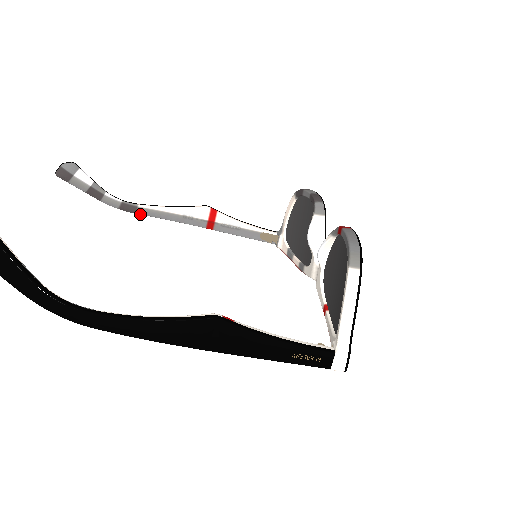
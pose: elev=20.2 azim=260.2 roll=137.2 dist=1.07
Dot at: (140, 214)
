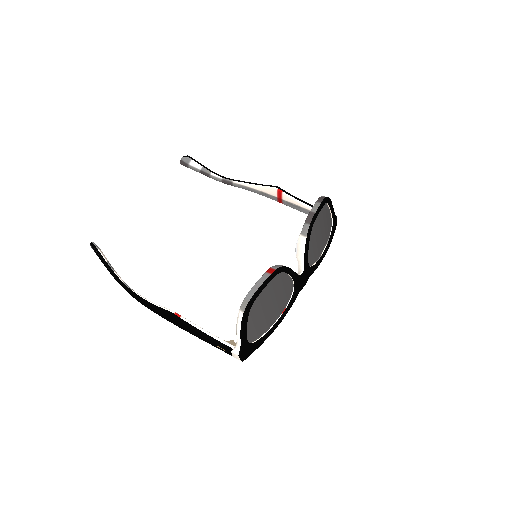
Dot at: (236, 186)
